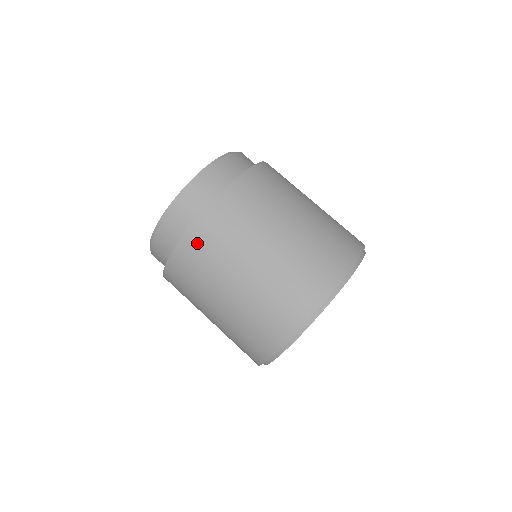
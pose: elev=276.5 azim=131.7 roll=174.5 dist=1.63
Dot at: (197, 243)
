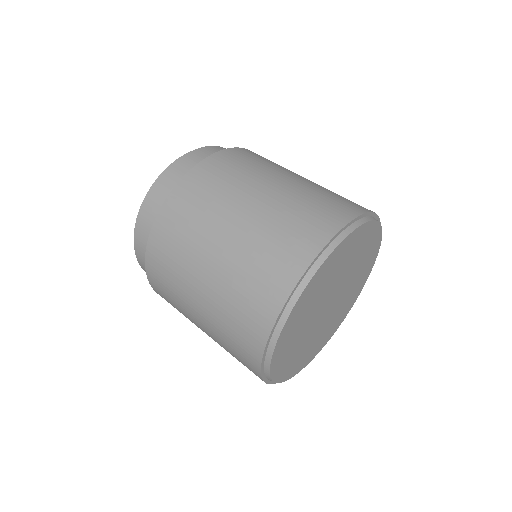
Dot at: (249, 153)
